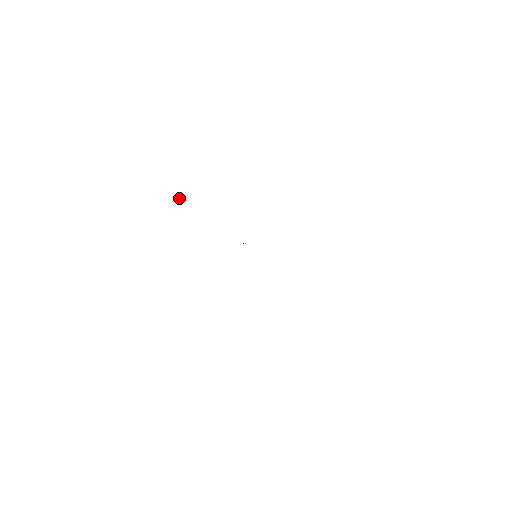
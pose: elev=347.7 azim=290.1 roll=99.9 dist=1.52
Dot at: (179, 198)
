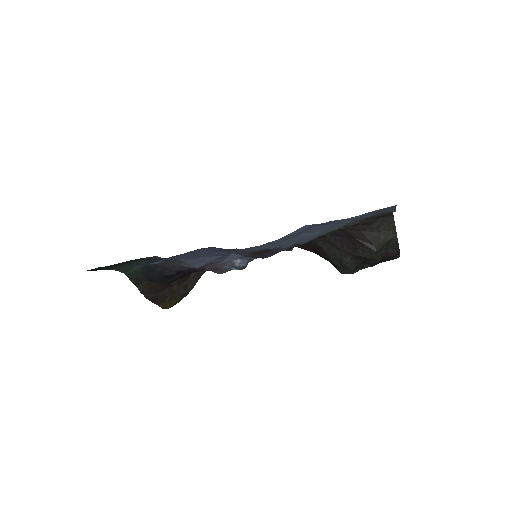
Dot at: (188, 283)
